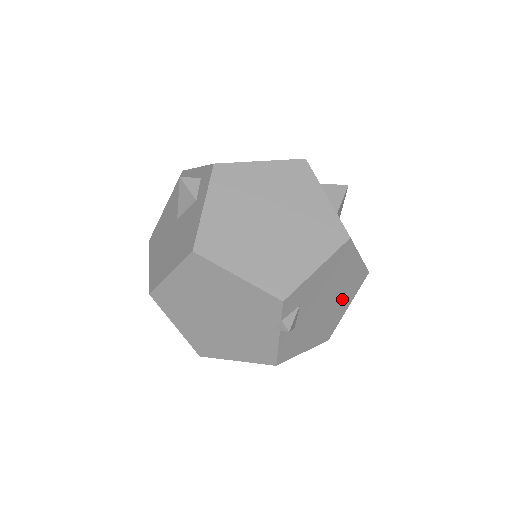
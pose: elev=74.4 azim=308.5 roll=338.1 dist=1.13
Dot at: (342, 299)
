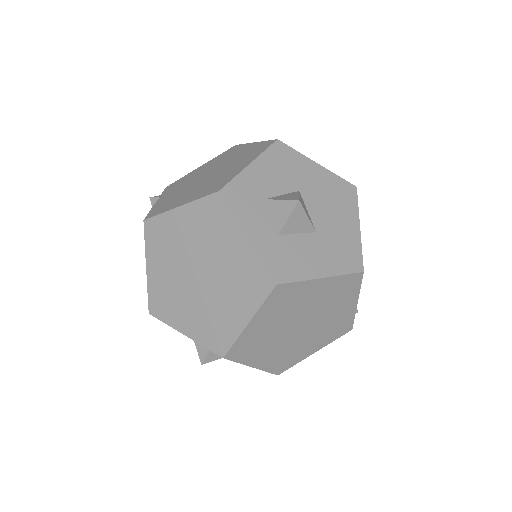
Dot at: occluded
